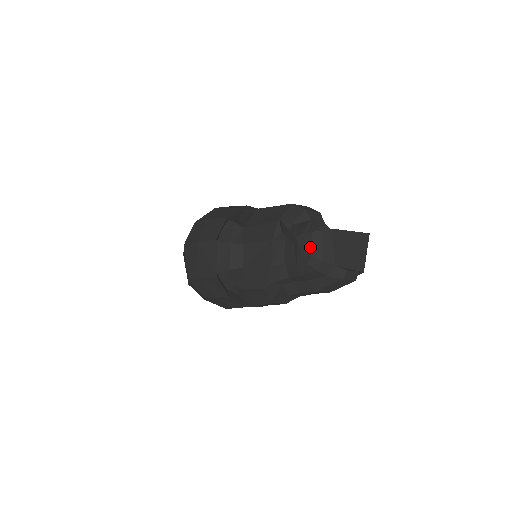
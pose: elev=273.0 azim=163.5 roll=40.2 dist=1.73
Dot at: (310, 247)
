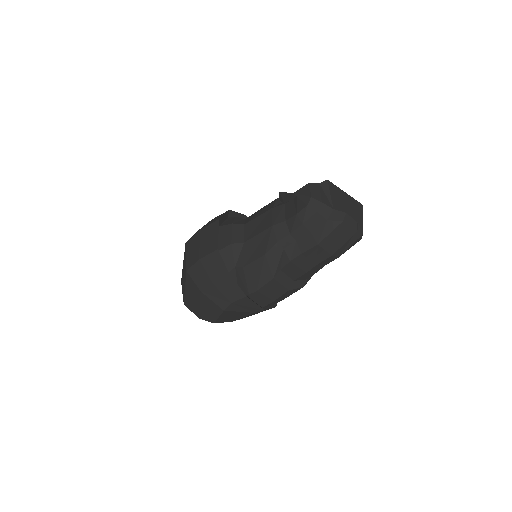
Dot at: (309, 193)
